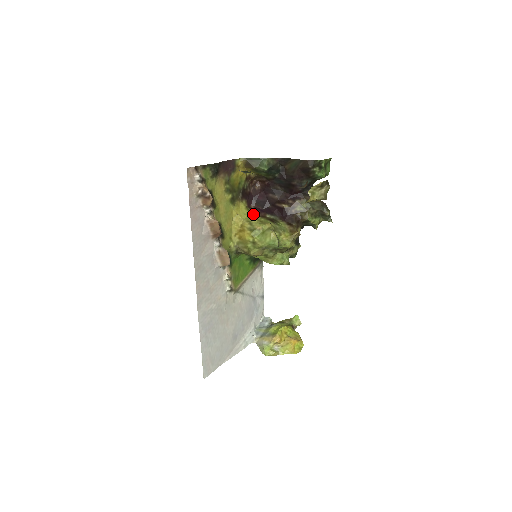
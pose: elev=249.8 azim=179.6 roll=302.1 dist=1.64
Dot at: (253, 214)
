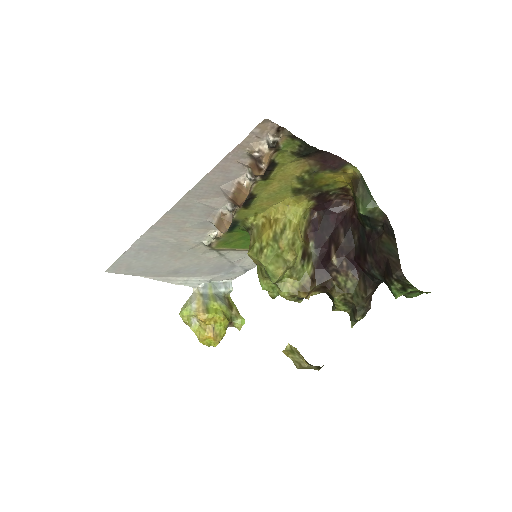
Dot at: (303, 223)
